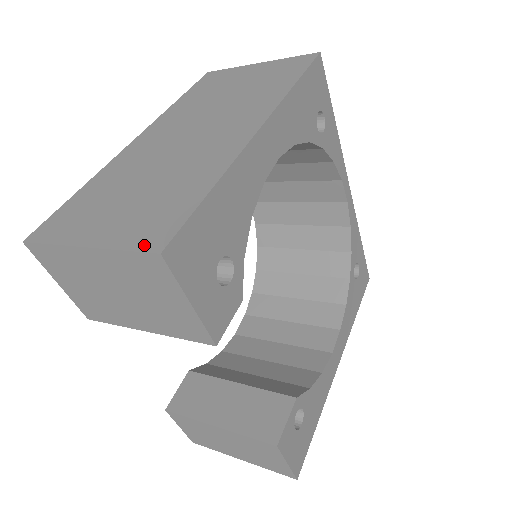
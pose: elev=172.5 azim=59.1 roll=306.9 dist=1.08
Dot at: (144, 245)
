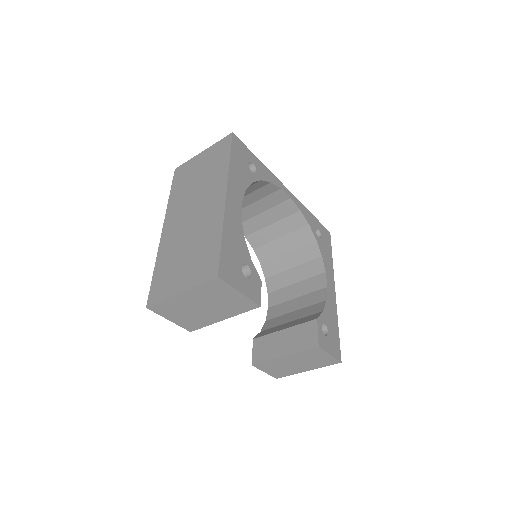
Dot at: (208, 277)
